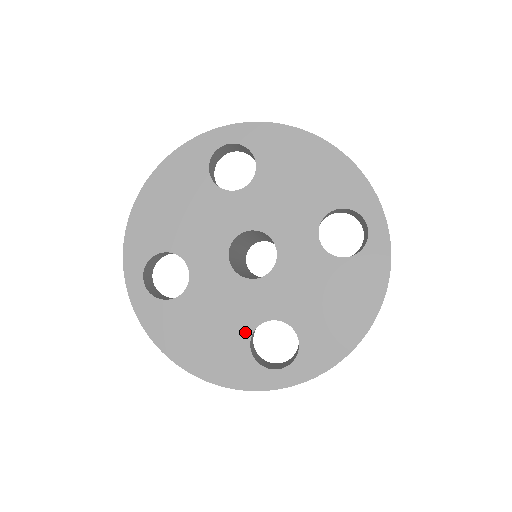
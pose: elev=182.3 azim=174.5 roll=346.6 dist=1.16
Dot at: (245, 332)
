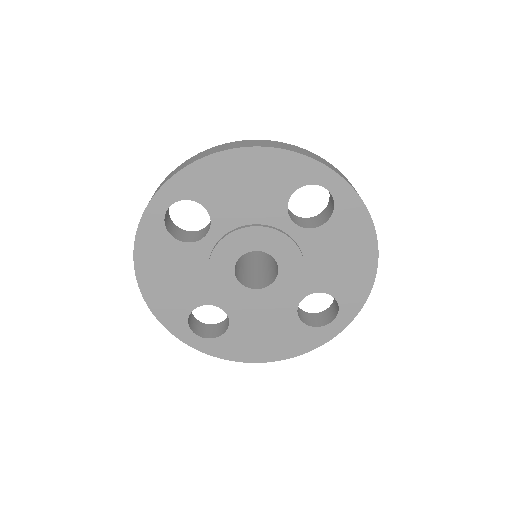
Dot at: (292, 317)
